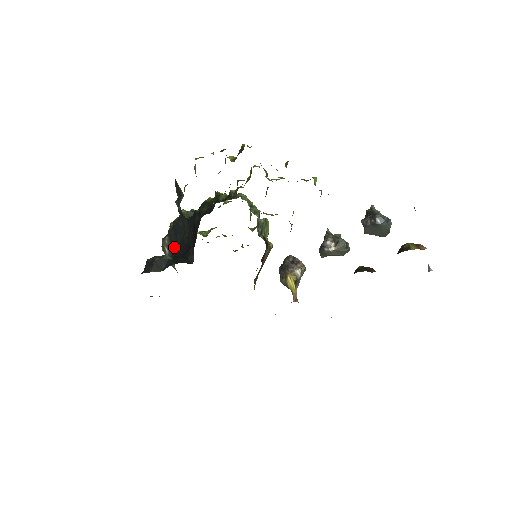
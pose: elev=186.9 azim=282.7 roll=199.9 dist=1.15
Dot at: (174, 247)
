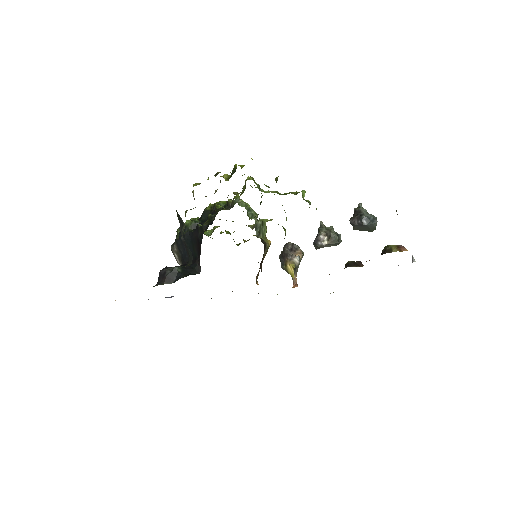
Dot at: (182, 255)
